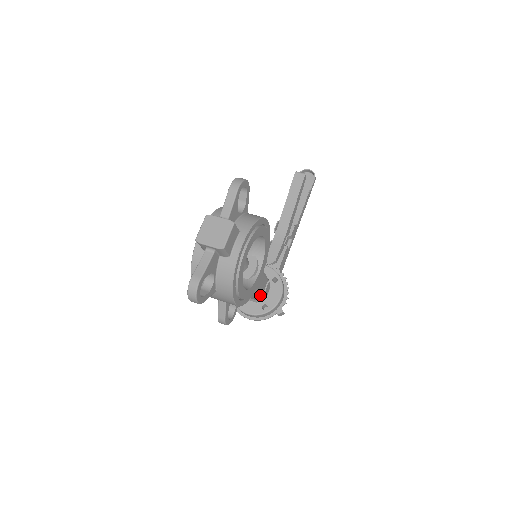
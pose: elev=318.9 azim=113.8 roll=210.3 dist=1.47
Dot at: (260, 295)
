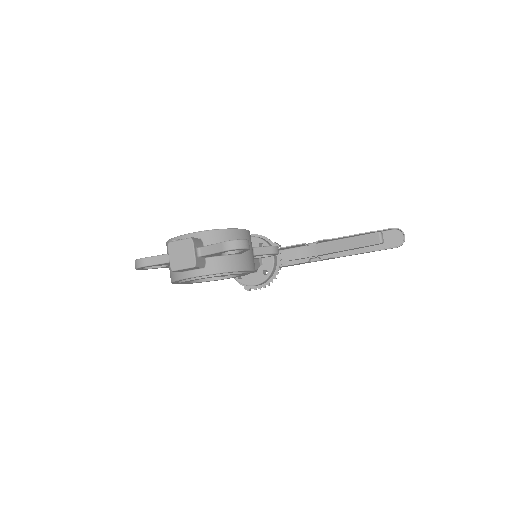
Dot at: occluded
